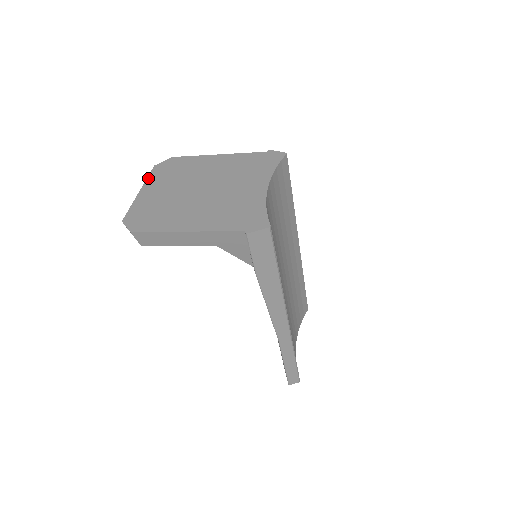
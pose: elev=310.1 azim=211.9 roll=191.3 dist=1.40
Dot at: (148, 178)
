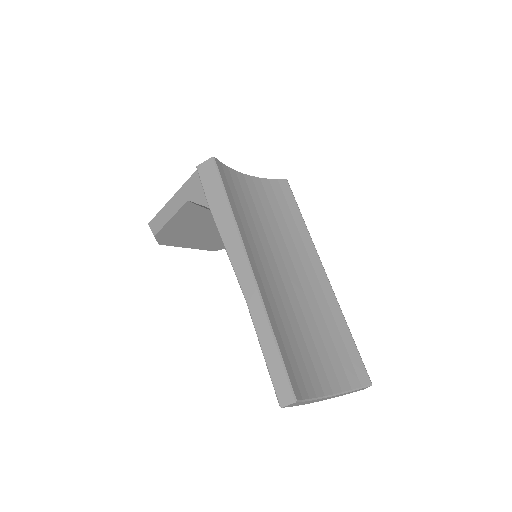
Dot at: occluded
